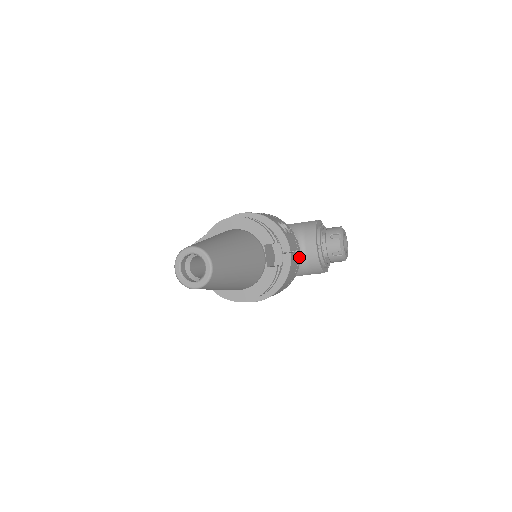
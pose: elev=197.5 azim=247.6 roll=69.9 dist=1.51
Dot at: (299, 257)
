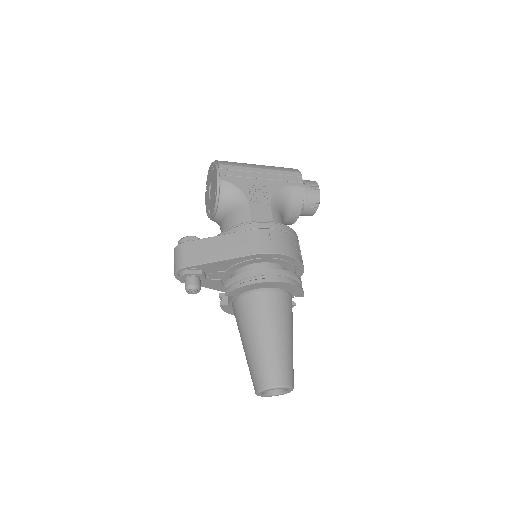
Dot at: occluded
